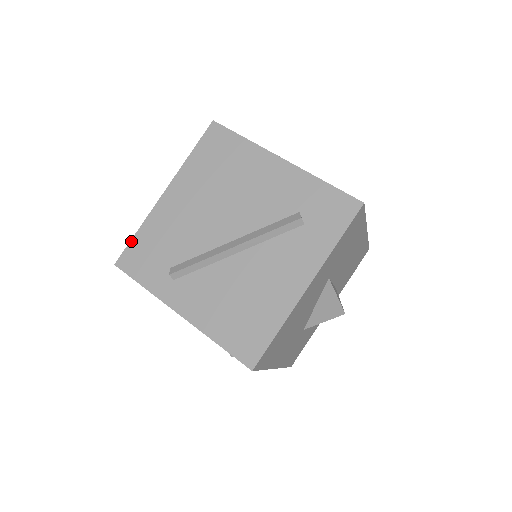
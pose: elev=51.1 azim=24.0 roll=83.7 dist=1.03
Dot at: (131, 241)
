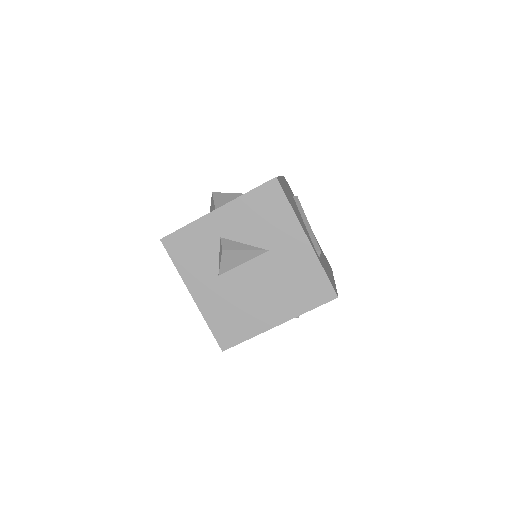
Dot at: occluded
